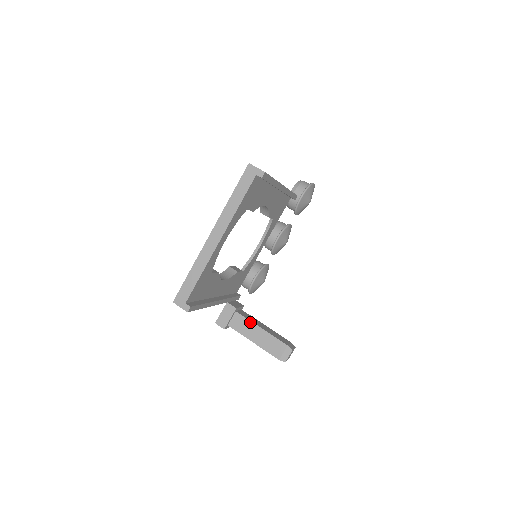
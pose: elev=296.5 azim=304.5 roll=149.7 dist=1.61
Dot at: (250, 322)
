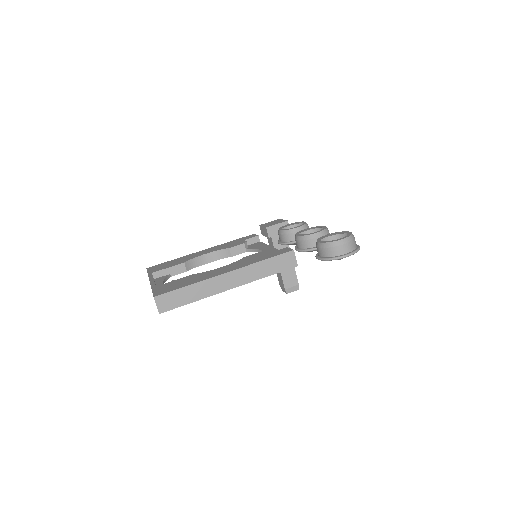
Dot at: occluded
